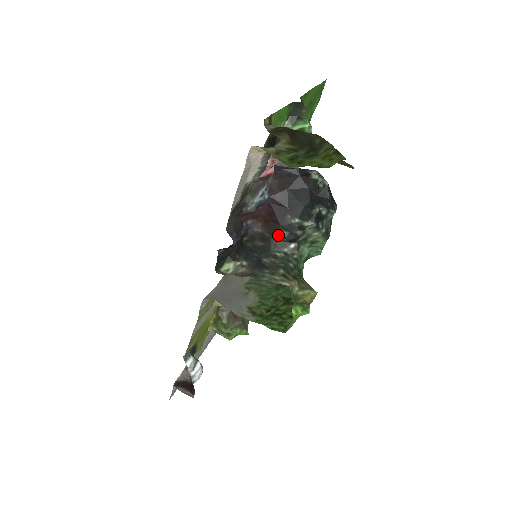
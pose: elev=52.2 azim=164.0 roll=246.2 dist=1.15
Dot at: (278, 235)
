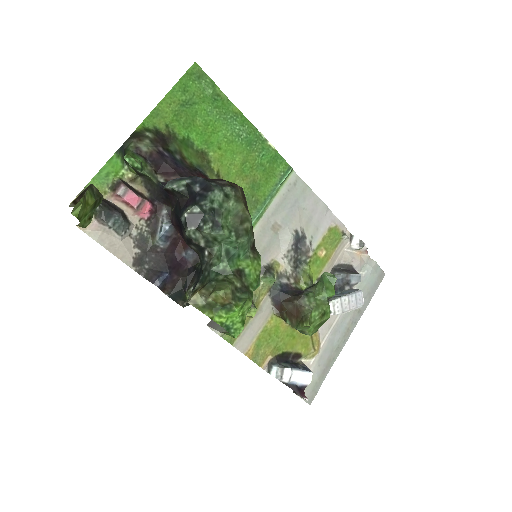
Dot at: (195, 251)
